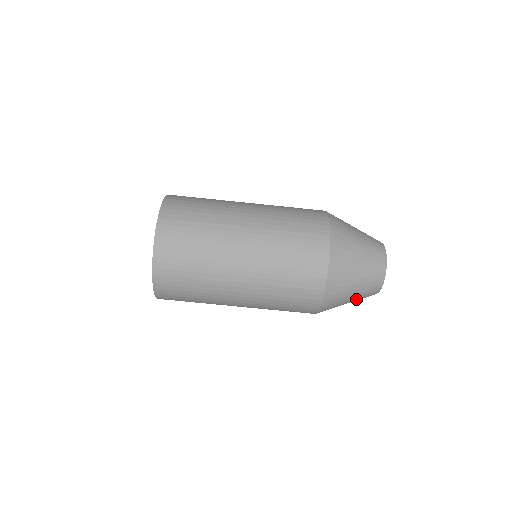
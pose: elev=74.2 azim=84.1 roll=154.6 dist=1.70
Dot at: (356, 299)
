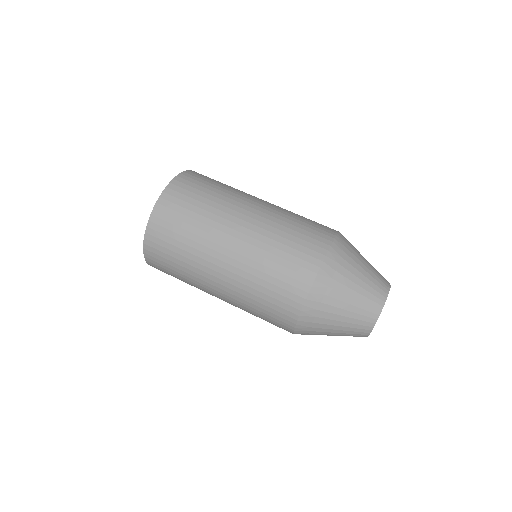
Dot at: (340, 335)
